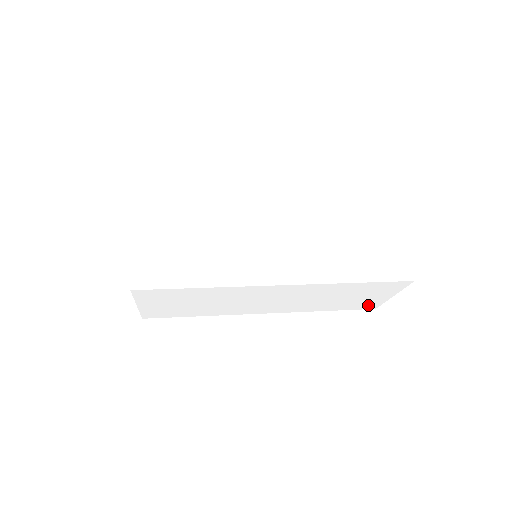
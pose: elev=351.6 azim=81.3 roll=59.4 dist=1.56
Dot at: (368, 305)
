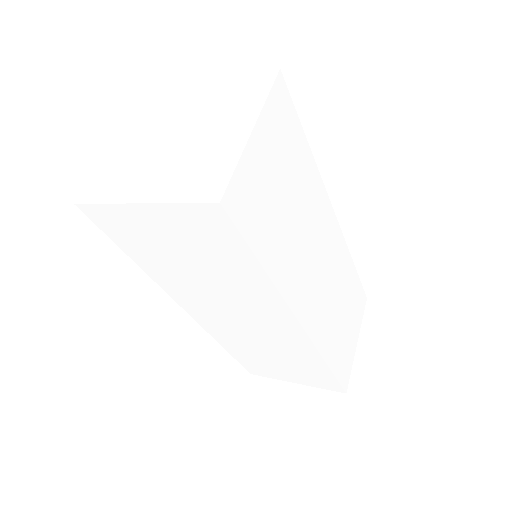
Dot at: (260, 371)
